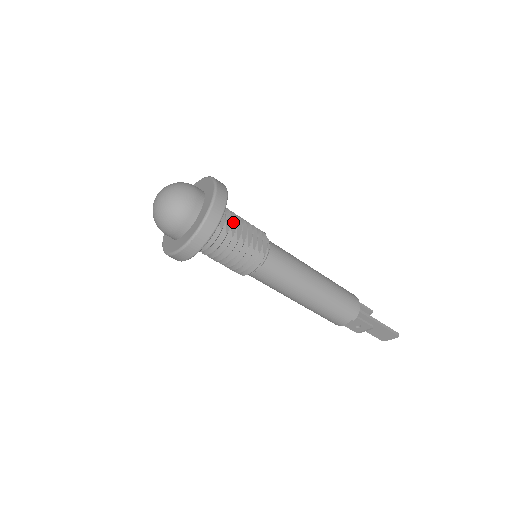
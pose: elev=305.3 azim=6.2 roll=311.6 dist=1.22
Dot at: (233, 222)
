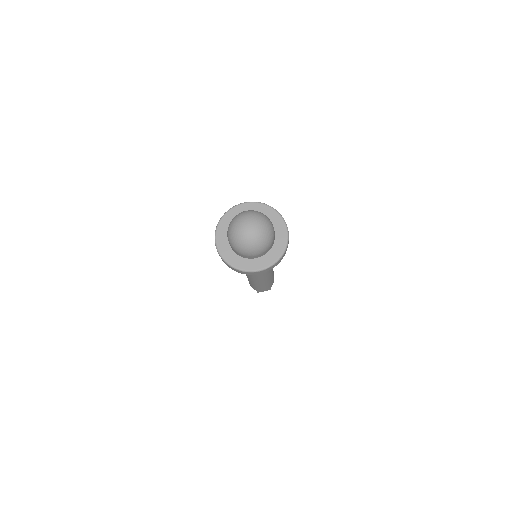
Dot at: occluded
